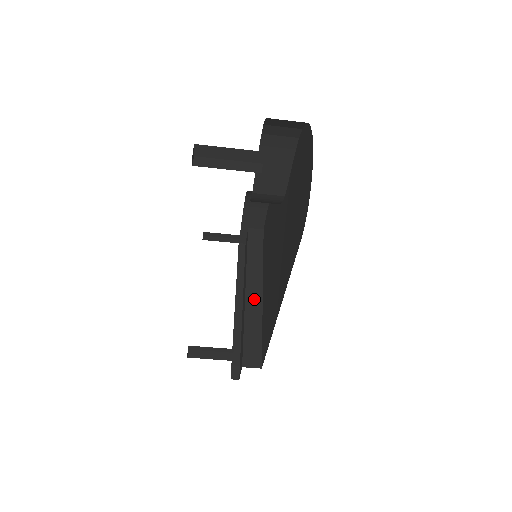
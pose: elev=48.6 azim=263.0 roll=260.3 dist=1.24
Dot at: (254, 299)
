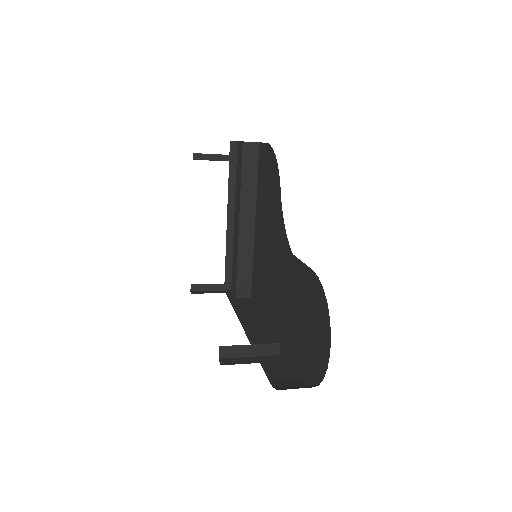
Dot at: (247, 233)
